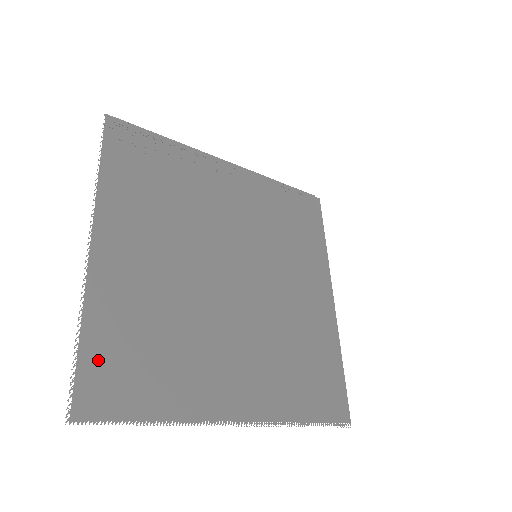
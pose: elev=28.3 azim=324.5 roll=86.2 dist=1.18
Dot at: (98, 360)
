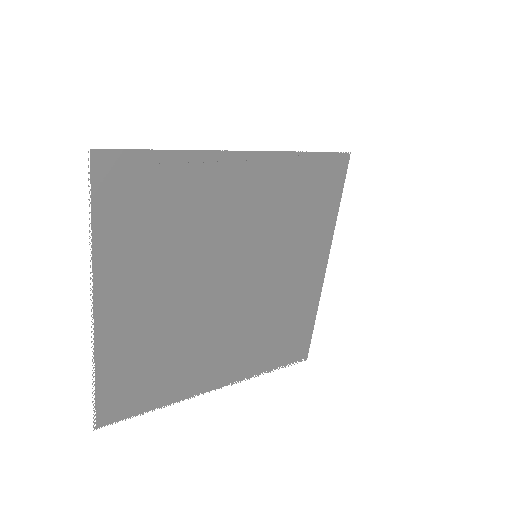
Dot at: (111, 389)
